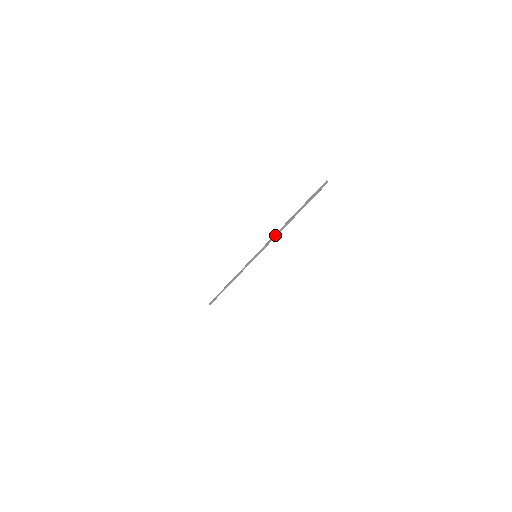
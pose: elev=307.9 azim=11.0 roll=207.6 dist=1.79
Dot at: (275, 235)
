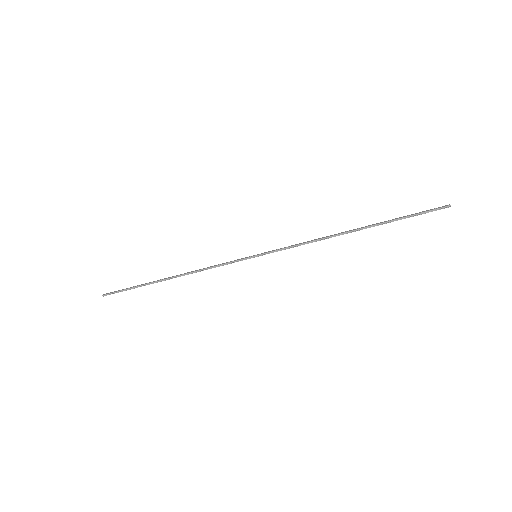
Dot at: occluded
